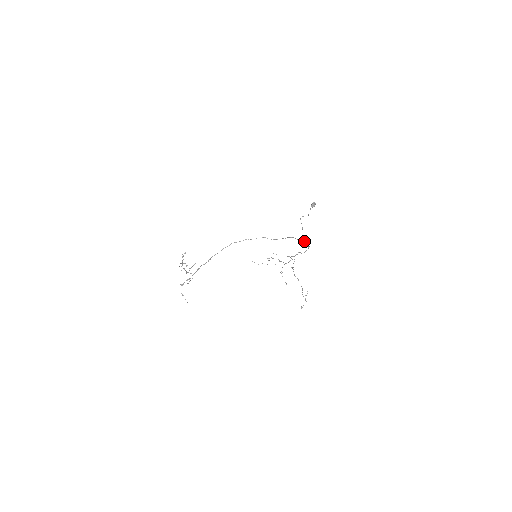
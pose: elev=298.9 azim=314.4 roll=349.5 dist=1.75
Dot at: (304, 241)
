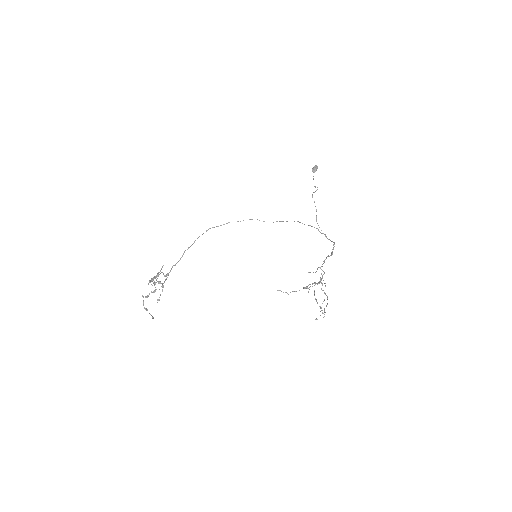
Dot at: (318, 229)
